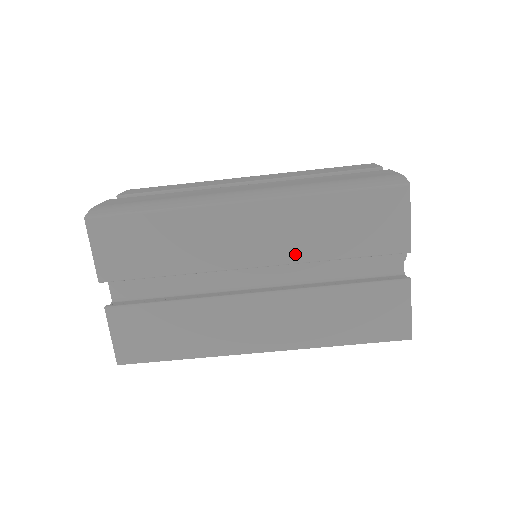
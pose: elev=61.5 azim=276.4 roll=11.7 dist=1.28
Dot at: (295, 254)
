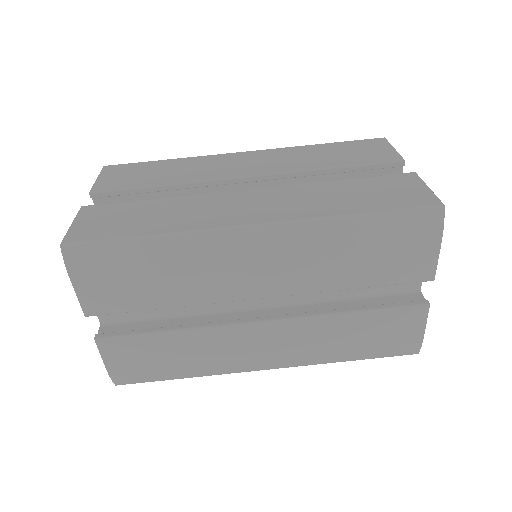
Dot at: (290, 168)
